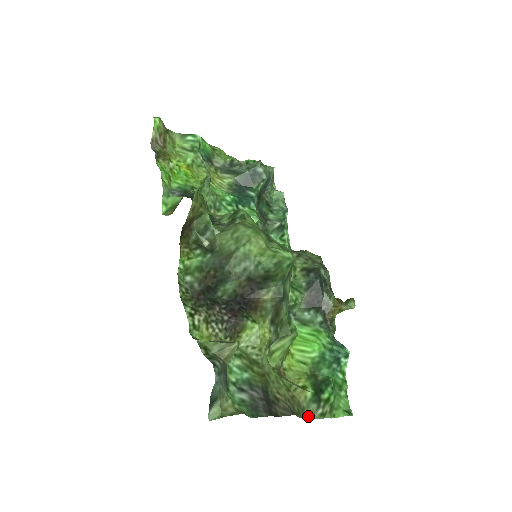
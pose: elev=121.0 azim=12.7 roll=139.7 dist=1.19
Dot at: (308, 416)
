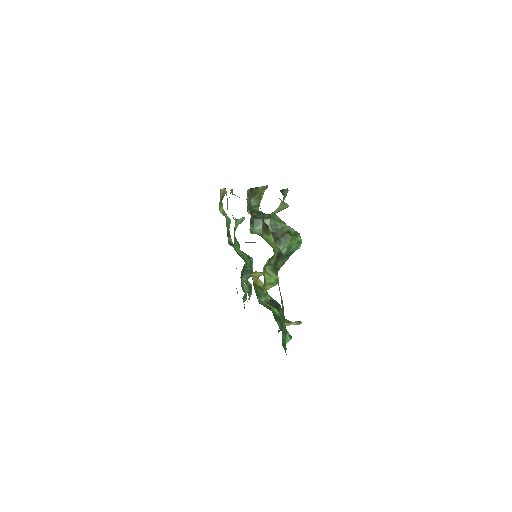
Dot at: occluded
